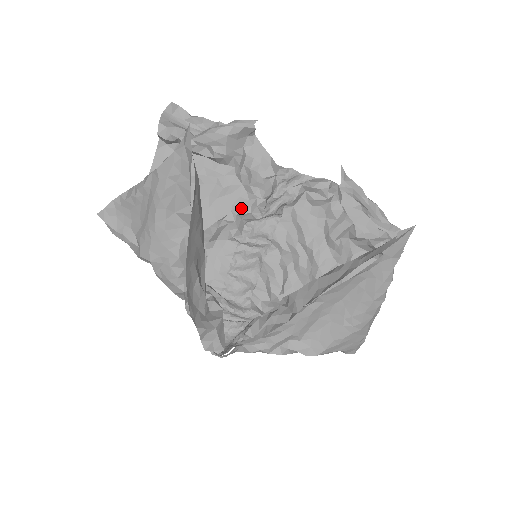
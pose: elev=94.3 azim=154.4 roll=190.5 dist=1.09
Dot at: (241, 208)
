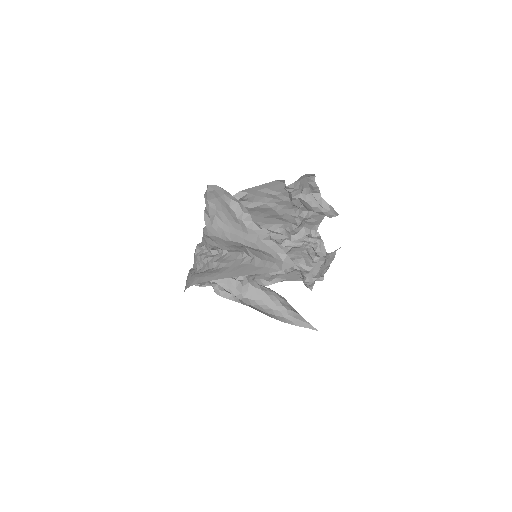
Dot at: (277, 236)
